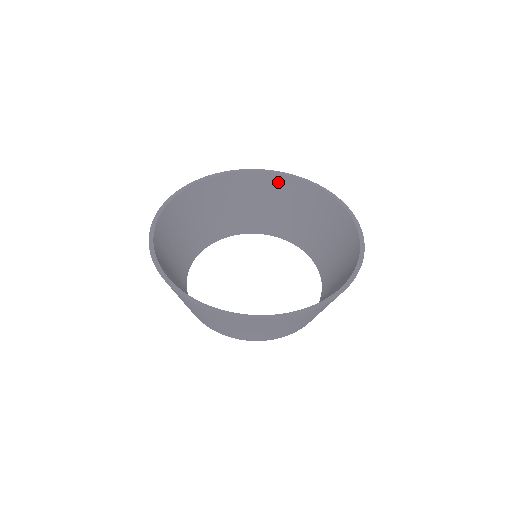
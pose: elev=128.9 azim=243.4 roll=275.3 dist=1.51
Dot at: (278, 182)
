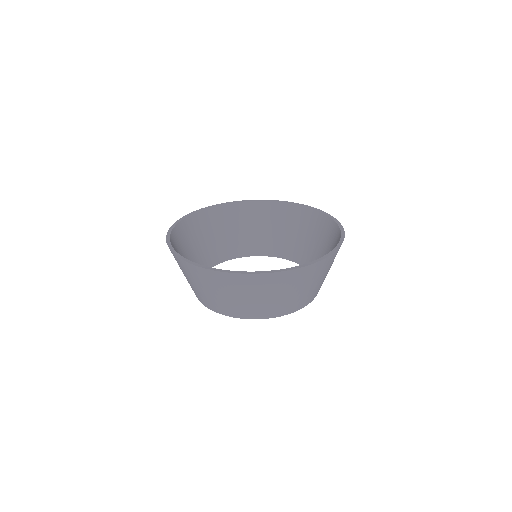
Dot at: (234, 210)
